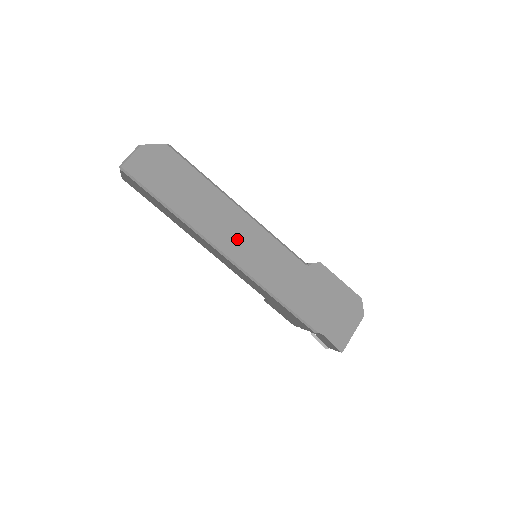
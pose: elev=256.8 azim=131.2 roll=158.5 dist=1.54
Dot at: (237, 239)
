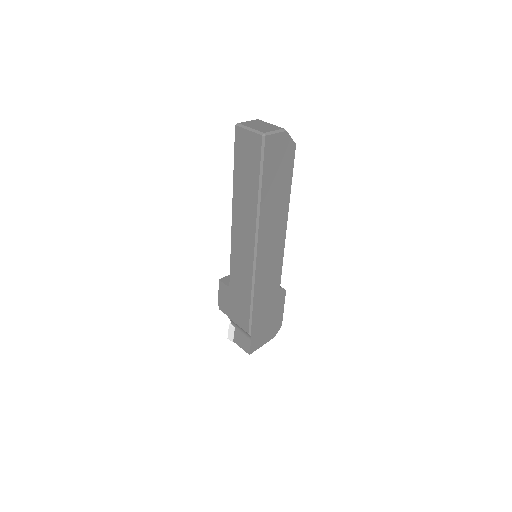
Dot at: (270, 245)
